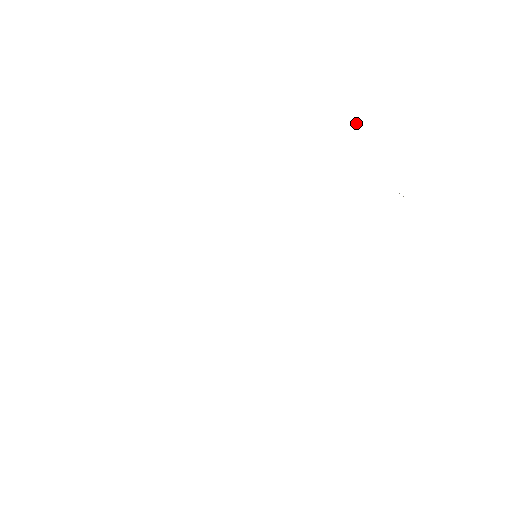
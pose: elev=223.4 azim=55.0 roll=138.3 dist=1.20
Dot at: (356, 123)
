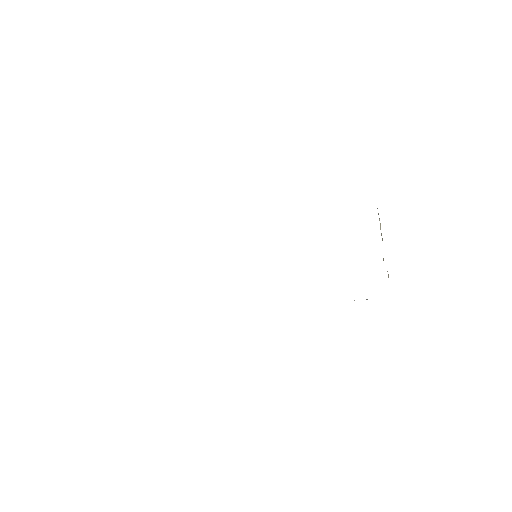
Dot at: occluded
